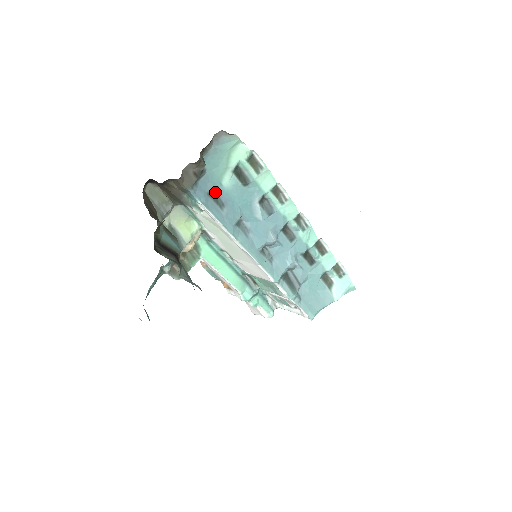
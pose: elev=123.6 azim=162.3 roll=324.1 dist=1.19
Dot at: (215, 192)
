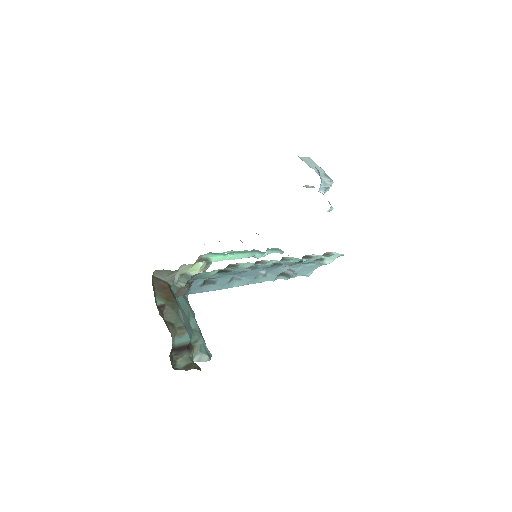
Dot at: (206, 279)
